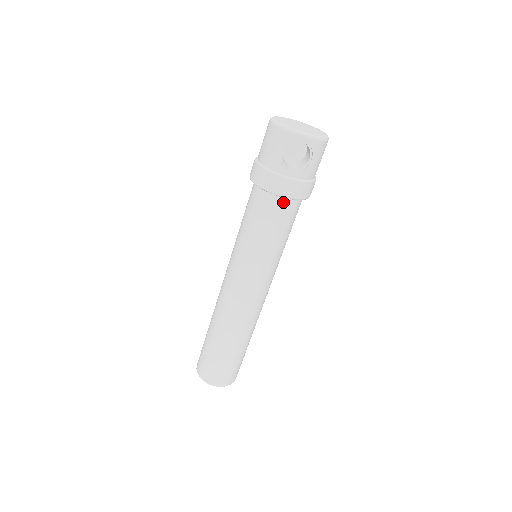
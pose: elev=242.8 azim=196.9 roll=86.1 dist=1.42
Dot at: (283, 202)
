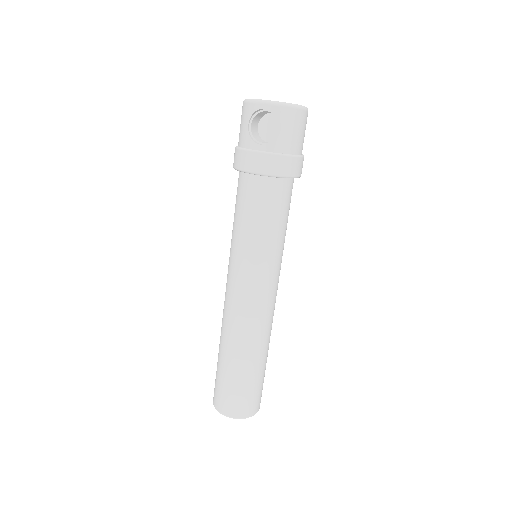
Dot at: (260, 182)
